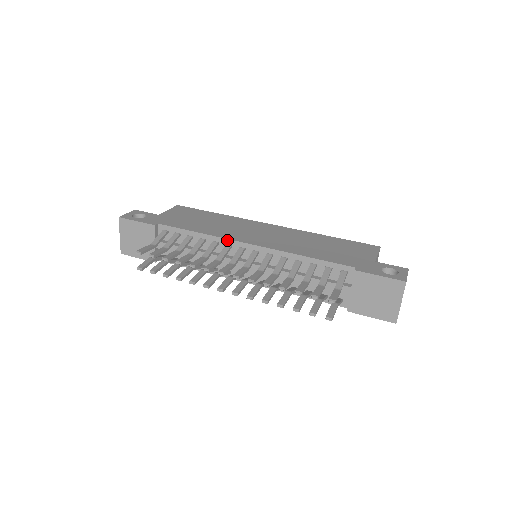
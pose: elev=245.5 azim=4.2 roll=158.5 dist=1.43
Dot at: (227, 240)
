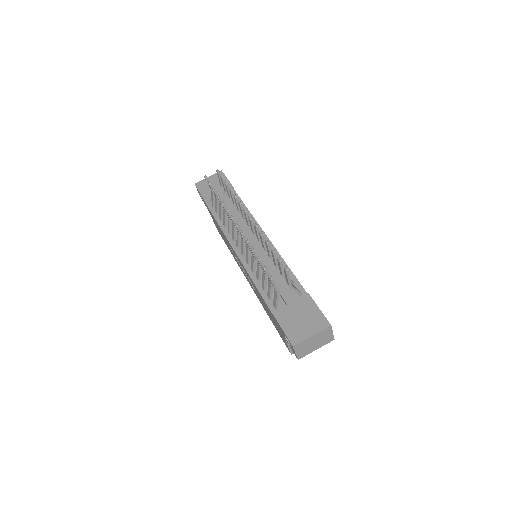
Dot at: (258, 225)
